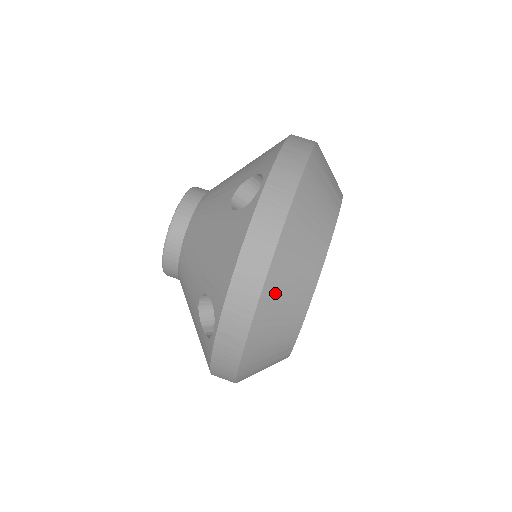
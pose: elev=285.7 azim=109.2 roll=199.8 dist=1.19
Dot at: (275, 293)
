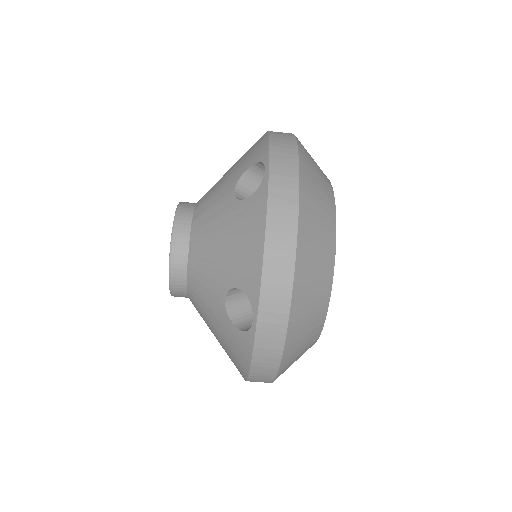
Dot at: (285, 369)
